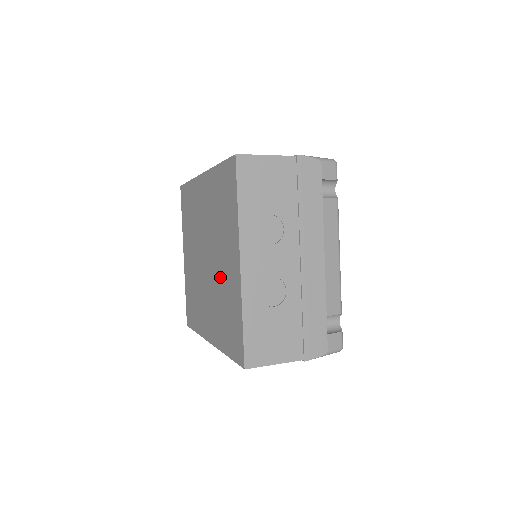
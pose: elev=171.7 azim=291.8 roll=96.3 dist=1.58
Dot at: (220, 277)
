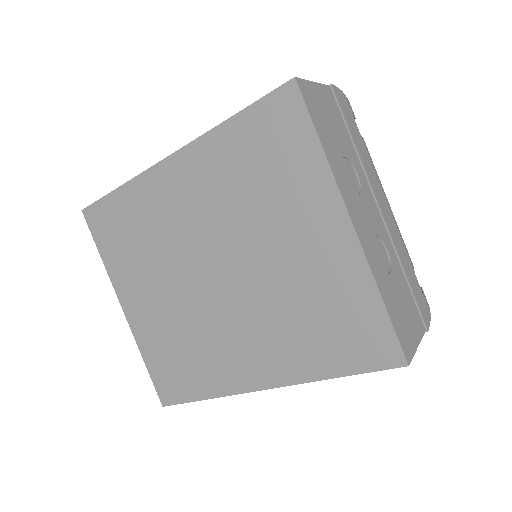
Dot at: (281, 276)
